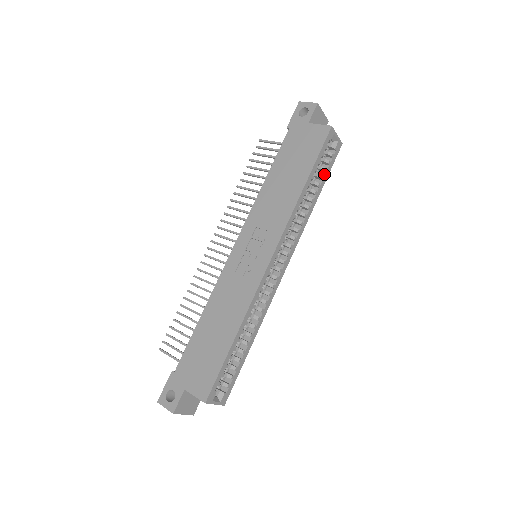
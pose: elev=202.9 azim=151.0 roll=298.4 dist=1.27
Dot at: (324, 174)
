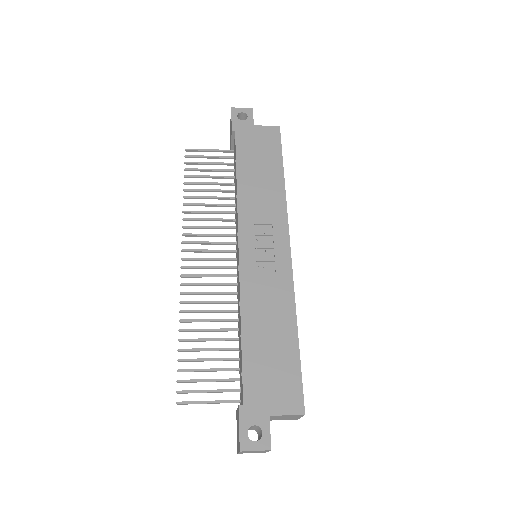
Dot at: occluded
